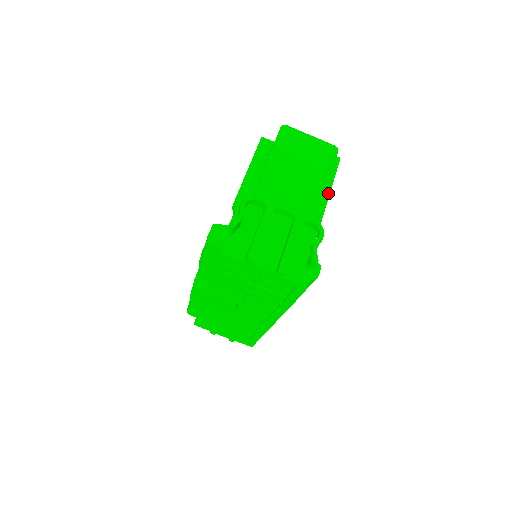
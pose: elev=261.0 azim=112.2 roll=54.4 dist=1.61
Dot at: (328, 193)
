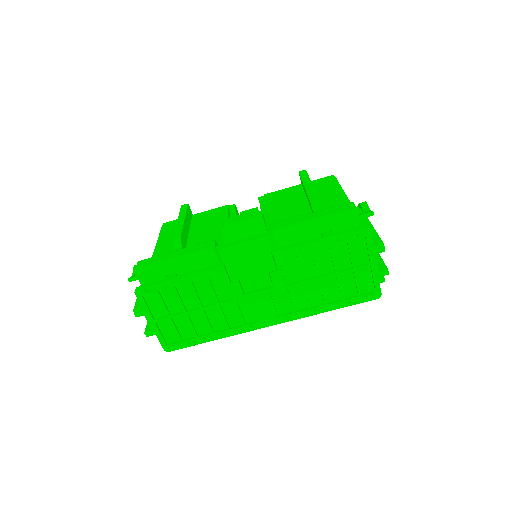
Dot at: occluded
